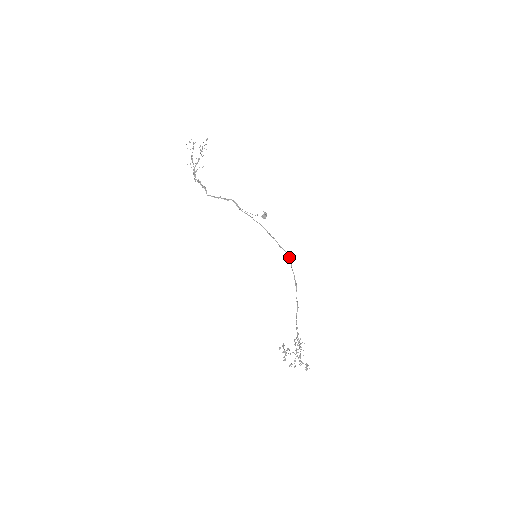
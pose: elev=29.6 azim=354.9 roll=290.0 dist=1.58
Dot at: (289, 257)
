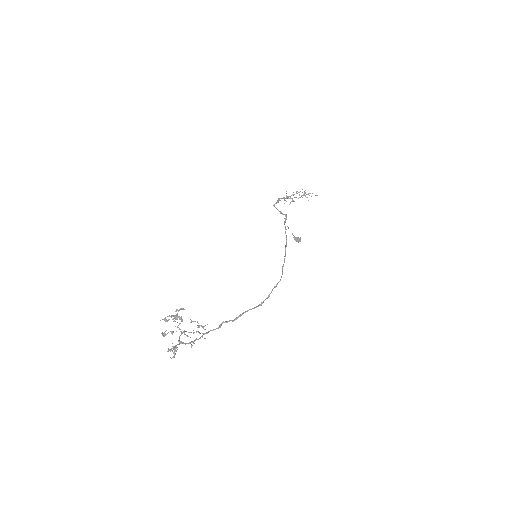
Dot at: (280, 279)
